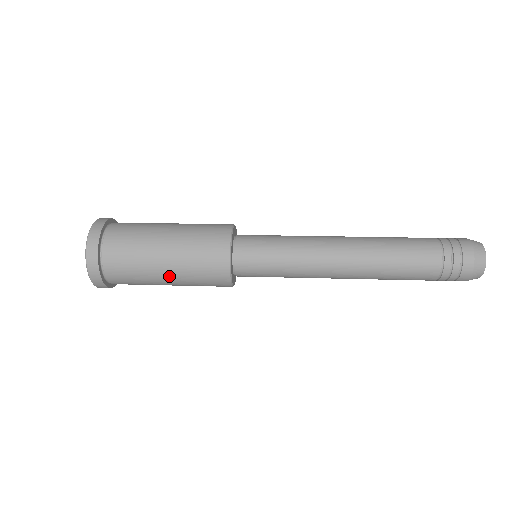
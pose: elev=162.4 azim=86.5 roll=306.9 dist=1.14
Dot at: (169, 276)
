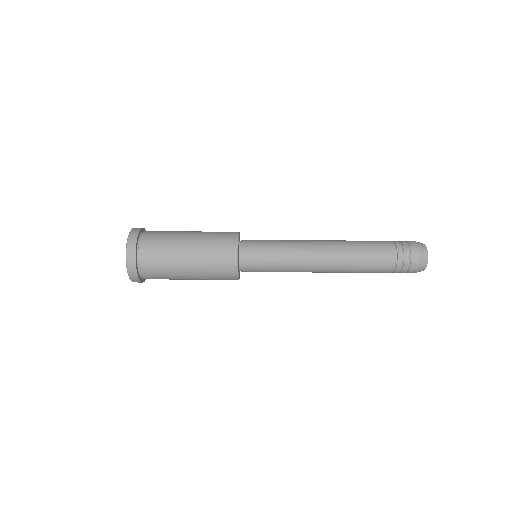
Dot at: (190, 267)
